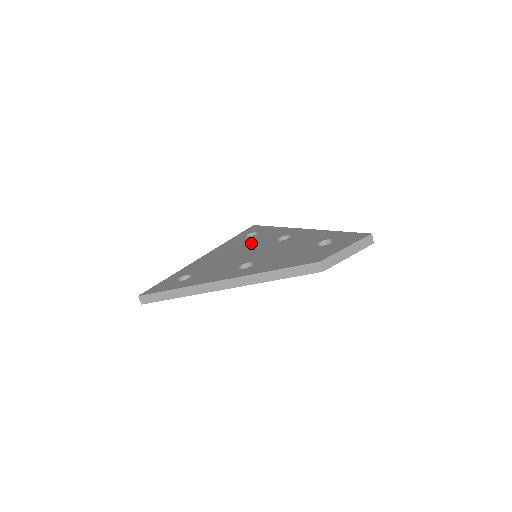
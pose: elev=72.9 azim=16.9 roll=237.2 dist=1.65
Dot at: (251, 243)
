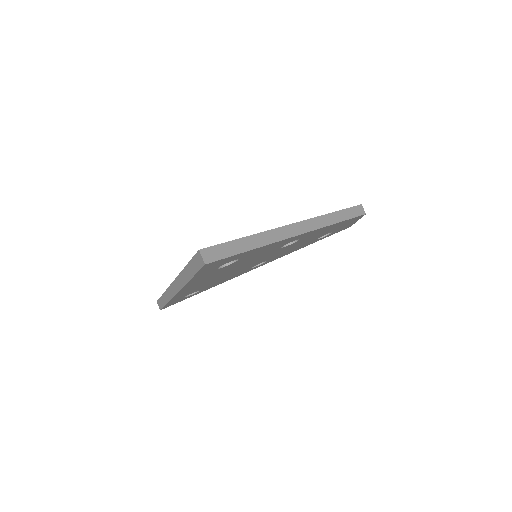
Dot at: occluded
